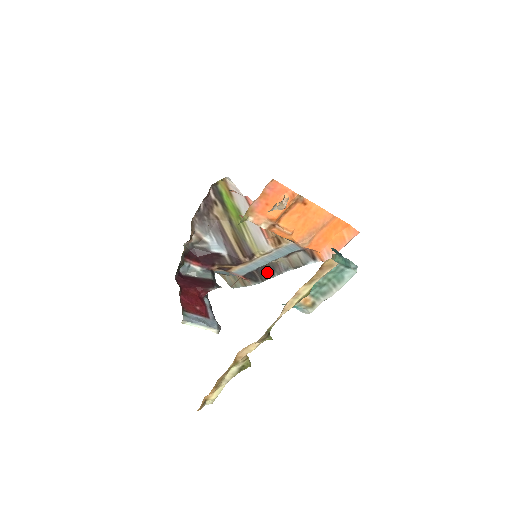
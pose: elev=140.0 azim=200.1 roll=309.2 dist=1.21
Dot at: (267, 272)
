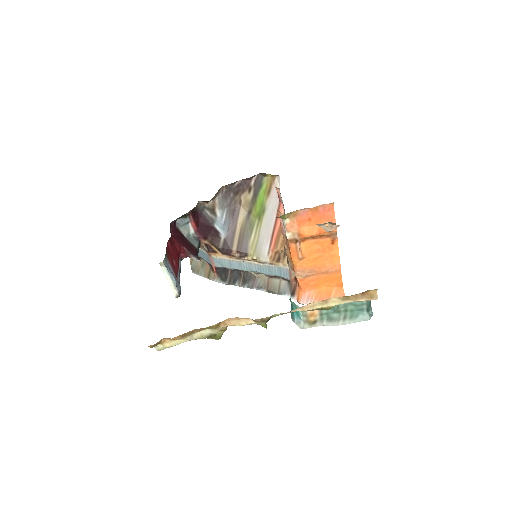
Dot at: (240, 278)
